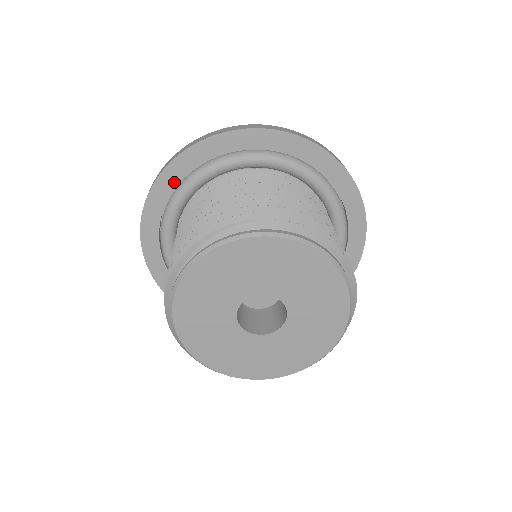
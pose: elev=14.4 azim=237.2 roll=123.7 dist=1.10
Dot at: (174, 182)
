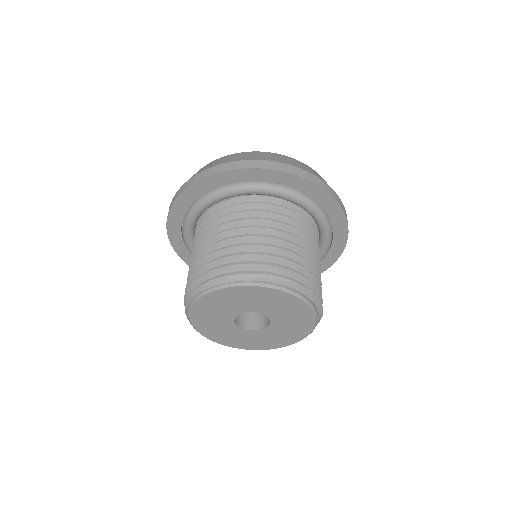
Dot at: (249, 179)
